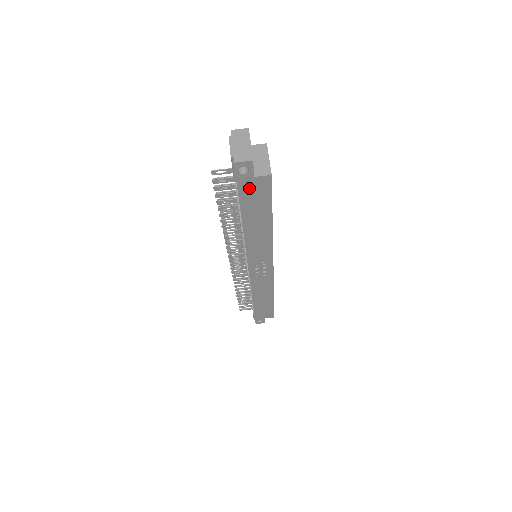
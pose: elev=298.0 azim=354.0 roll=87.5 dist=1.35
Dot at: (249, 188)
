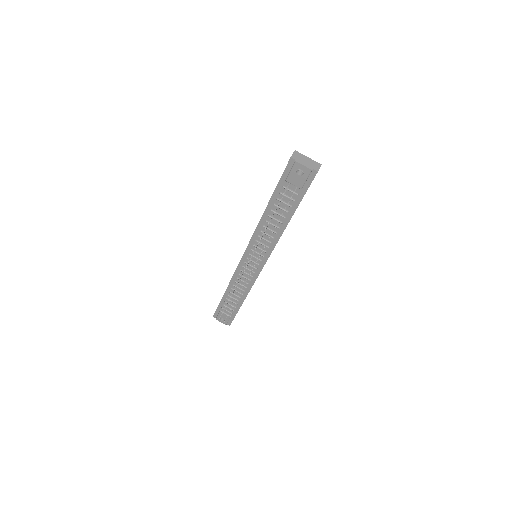
Dot at: occluded
